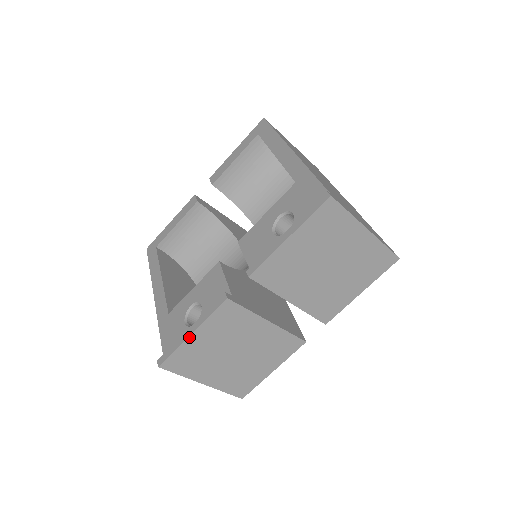
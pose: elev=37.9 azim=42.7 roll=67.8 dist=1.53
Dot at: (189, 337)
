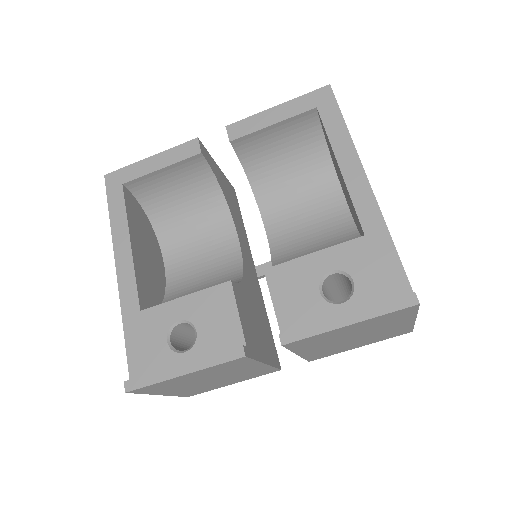
Dot at: (179, 376)
